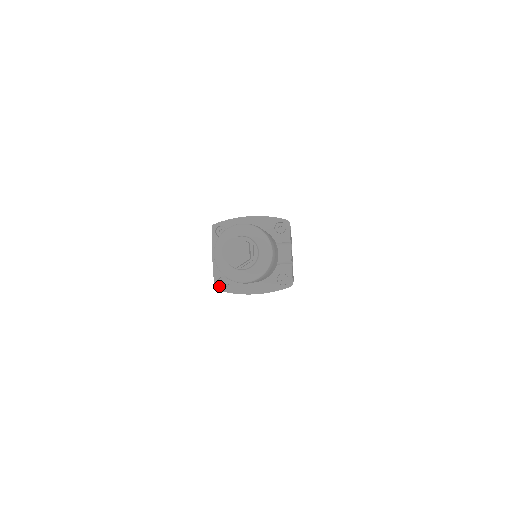
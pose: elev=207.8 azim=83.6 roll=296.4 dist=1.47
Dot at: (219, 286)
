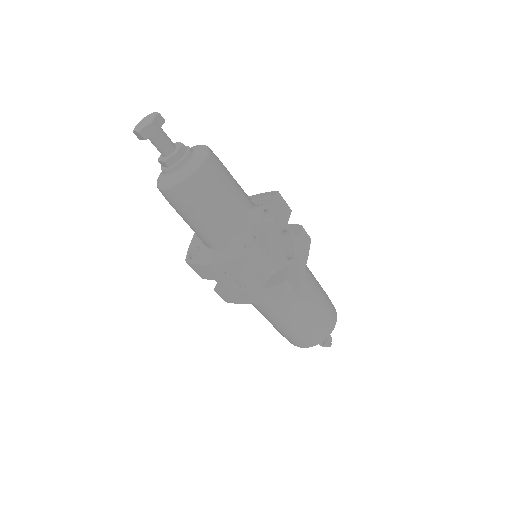
Dot at: (190, 258)
